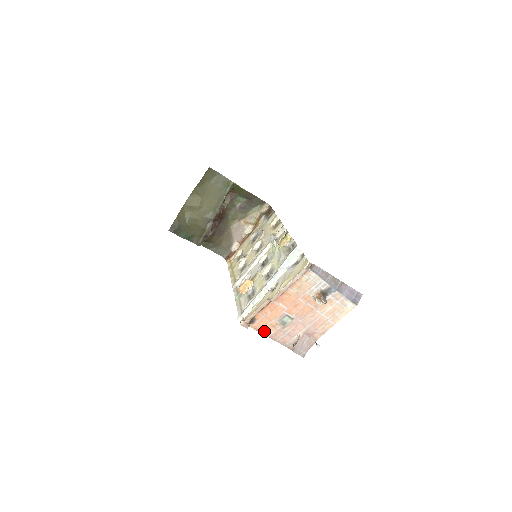
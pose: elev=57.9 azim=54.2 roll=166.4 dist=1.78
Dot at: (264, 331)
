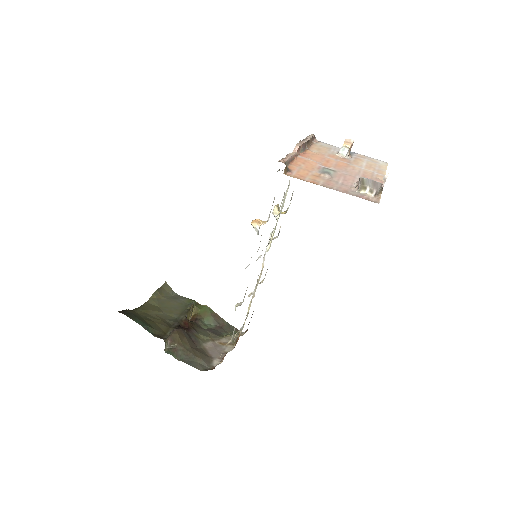
Dot at: (310, 181)
